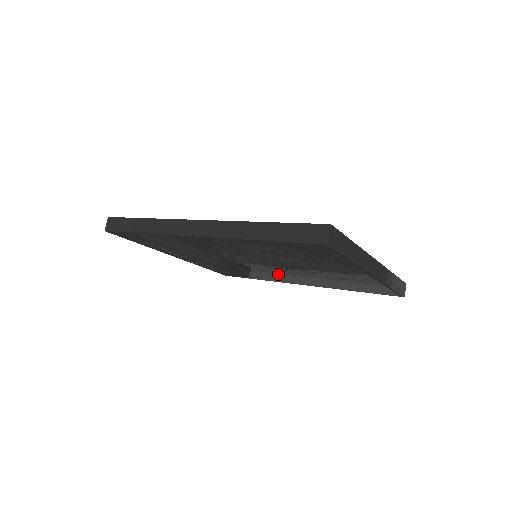
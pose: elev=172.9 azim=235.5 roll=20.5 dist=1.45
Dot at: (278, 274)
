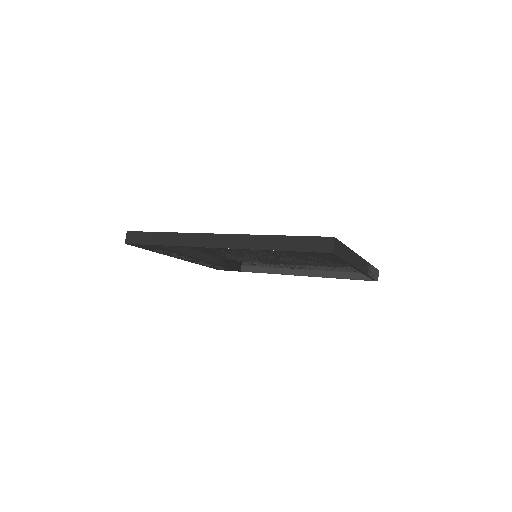
Dot at: (268, 267)
